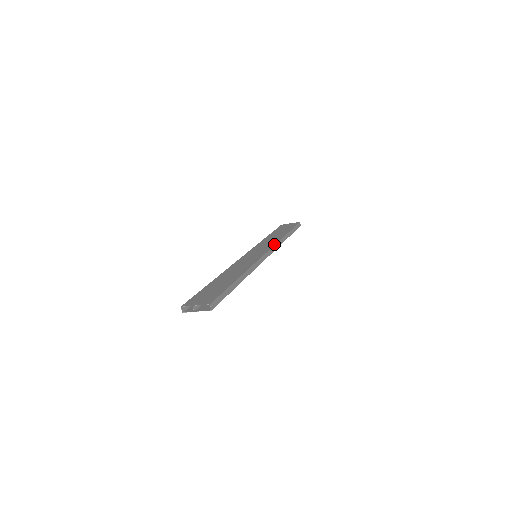
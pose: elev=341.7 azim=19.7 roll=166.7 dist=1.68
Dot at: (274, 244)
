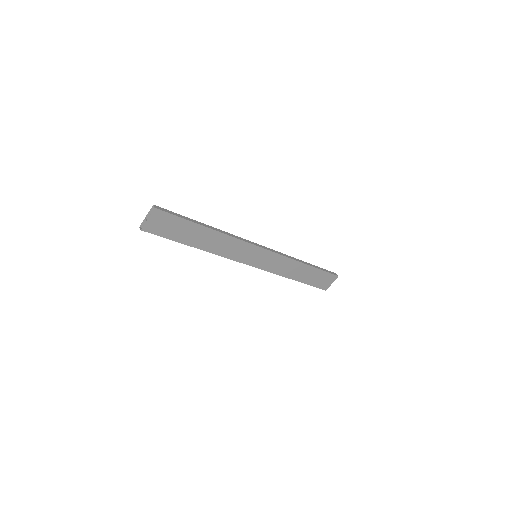
Dot at: (279, 253)
